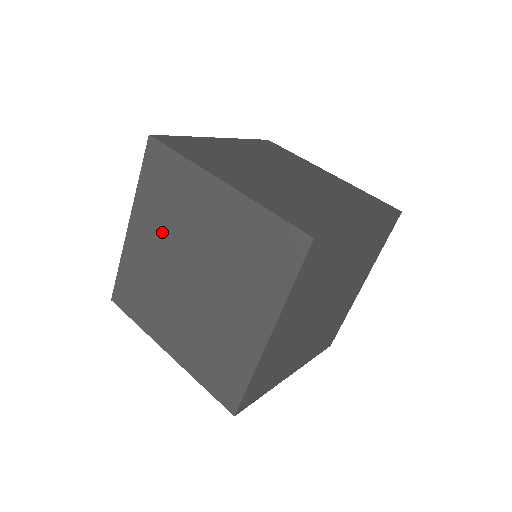
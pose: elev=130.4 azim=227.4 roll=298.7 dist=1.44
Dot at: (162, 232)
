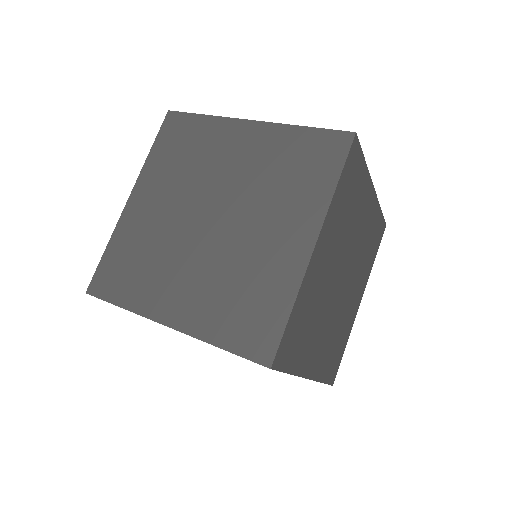
Dot at: (175, 189)
